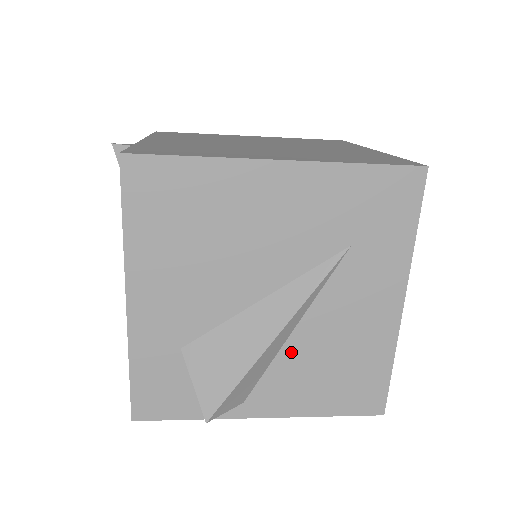
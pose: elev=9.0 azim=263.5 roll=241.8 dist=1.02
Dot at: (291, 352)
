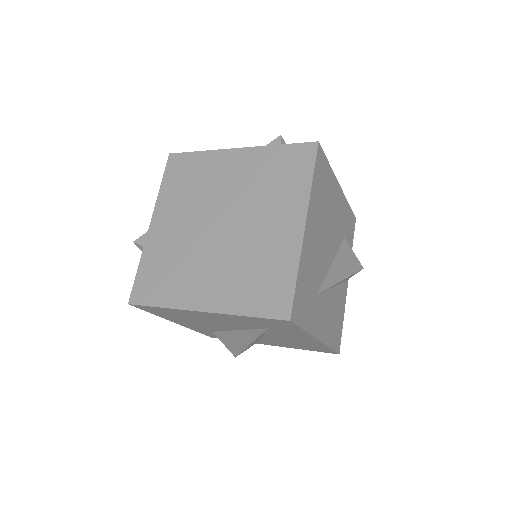
Dot at: (267, 339)
